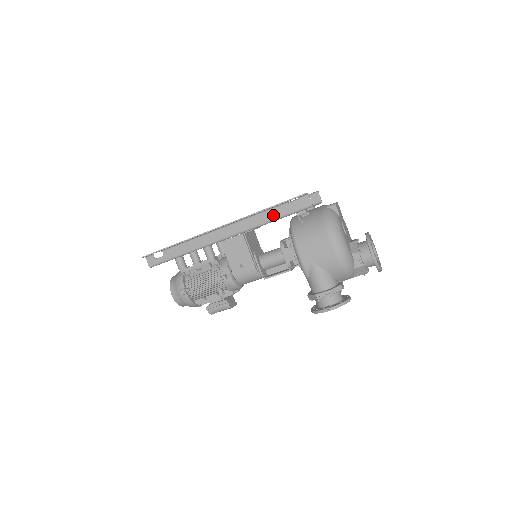
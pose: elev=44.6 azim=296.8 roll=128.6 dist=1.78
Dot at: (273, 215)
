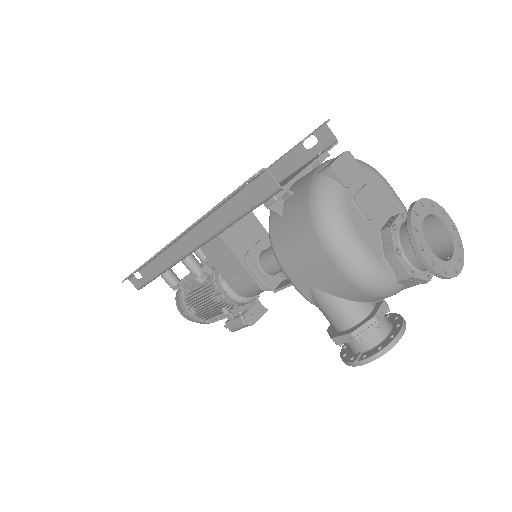
Dot at: (231, 213)
